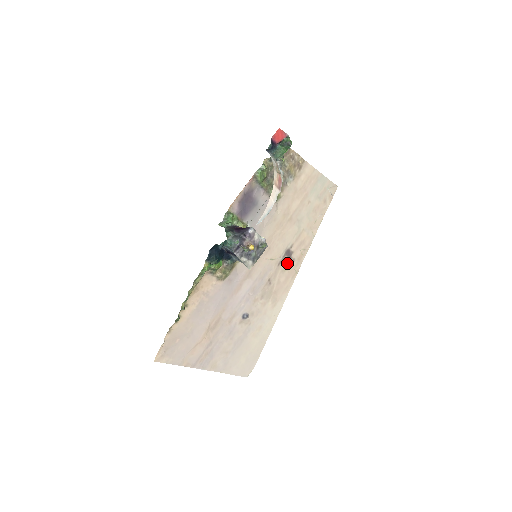
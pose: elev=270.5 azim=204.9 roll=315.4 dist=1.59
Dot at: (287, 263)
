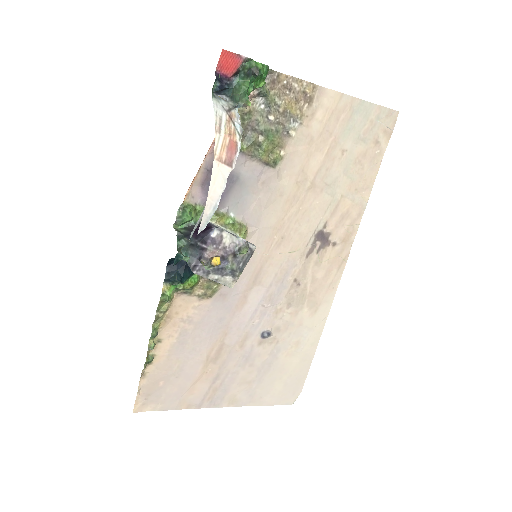
Dot at: (323, 251)
